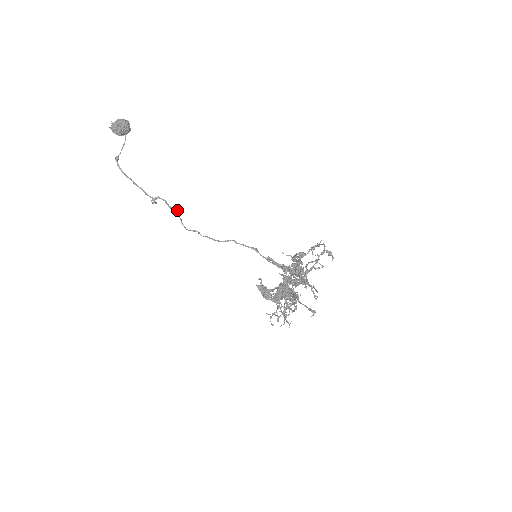
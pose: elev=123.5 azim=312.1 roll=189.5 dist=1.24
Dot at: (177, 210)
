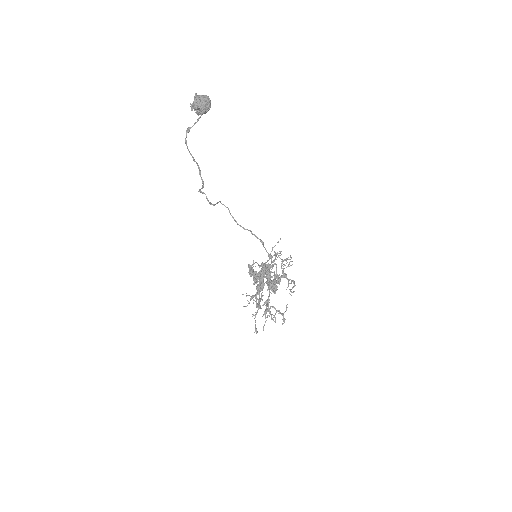
Dot at: occluded
